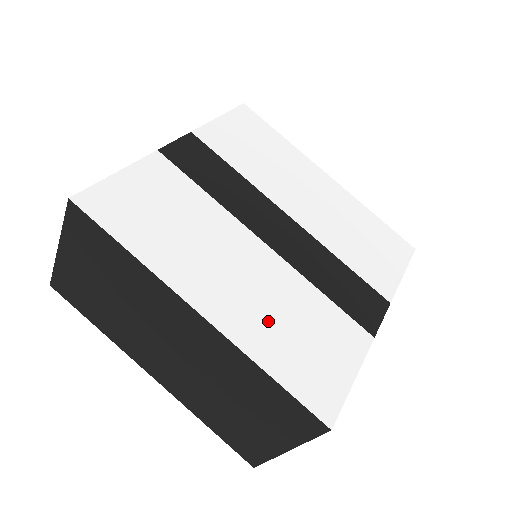
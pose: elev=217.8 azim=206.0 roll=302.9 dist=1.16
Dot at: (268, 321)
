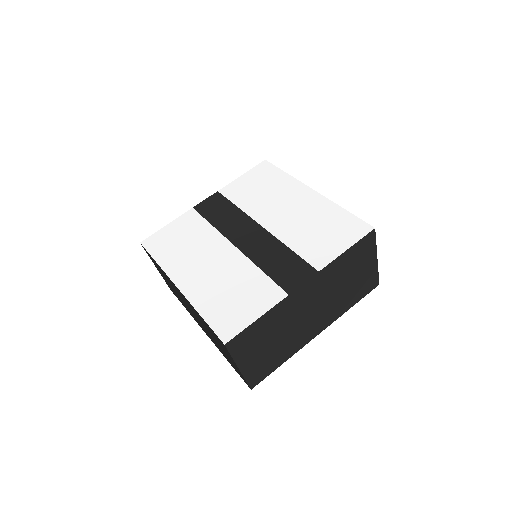
Dot at: (214, 289)
